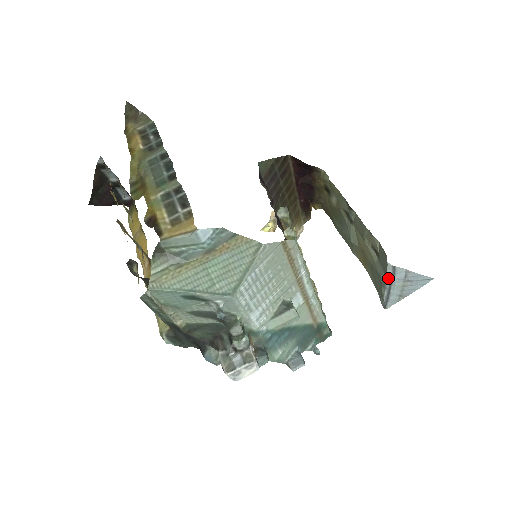
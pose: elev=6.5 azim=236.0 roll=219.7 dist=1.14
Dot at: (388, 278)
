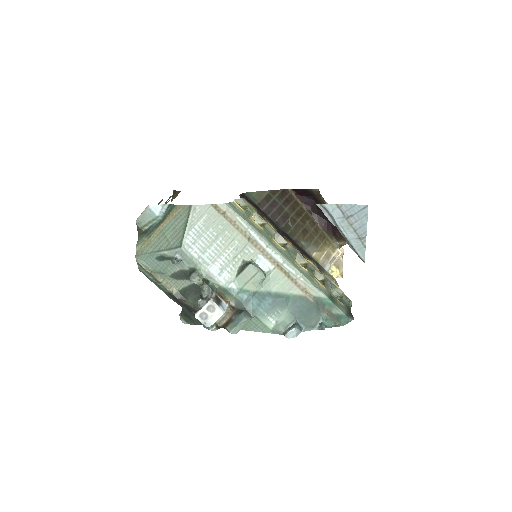
Dot at: (331, 221)
